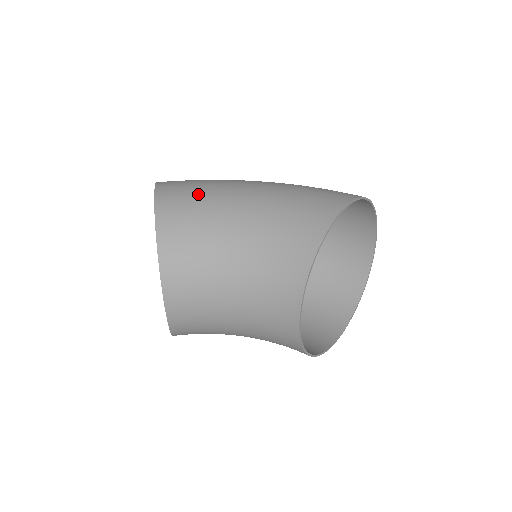
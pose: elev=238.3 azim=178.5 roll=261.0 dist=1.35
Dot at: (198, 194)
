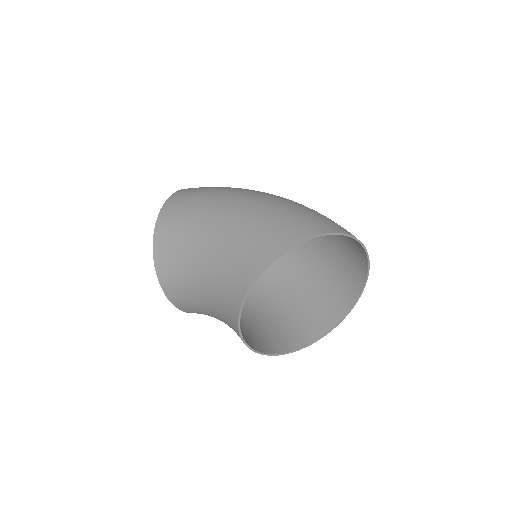
Dot at: (183, 222)
